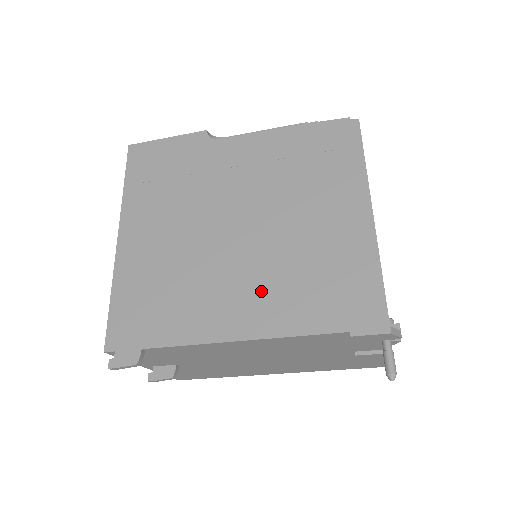
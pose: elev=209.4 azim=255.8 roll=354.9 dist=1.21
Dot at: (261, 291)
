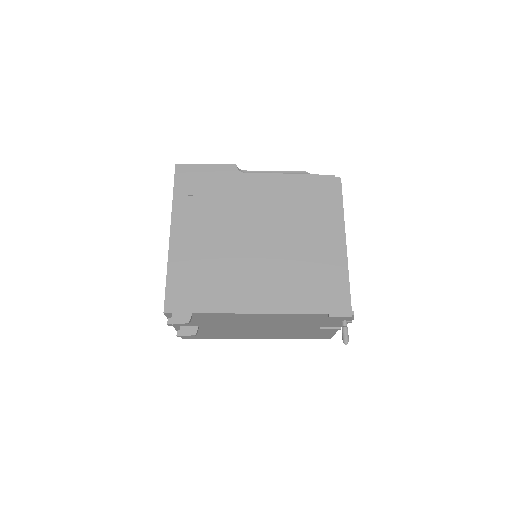
Dot at: (274, 283)
